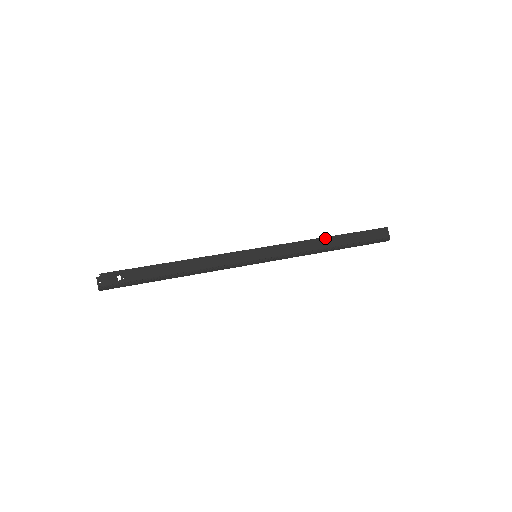
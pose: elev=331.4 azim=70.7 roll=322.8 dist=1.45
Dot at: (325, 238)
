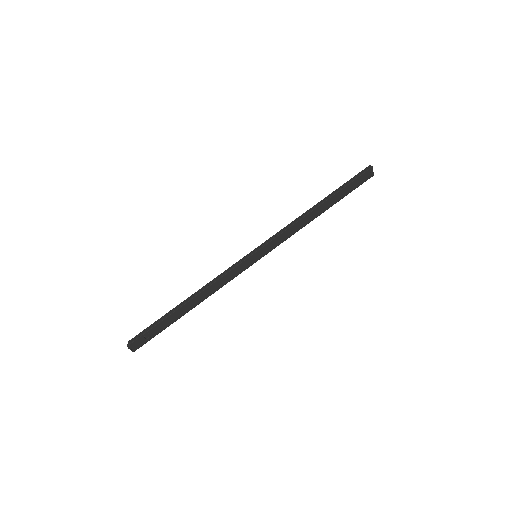
Dot at: (316, 209)
